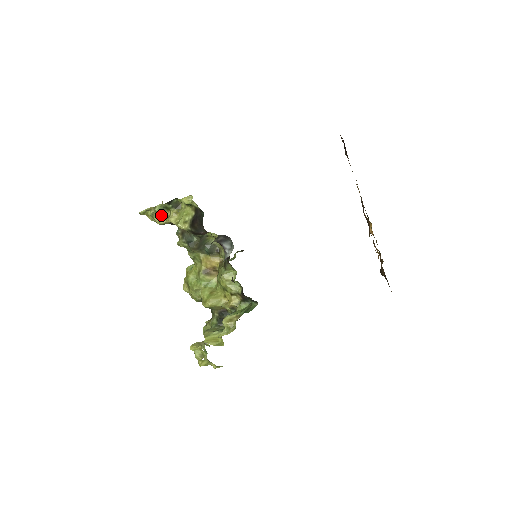
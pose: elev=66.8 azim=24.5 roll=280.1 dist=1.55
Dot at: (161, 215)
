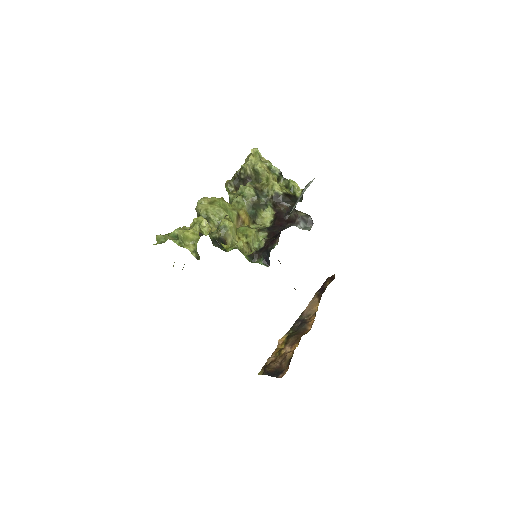
Dot at: (266, 168)
